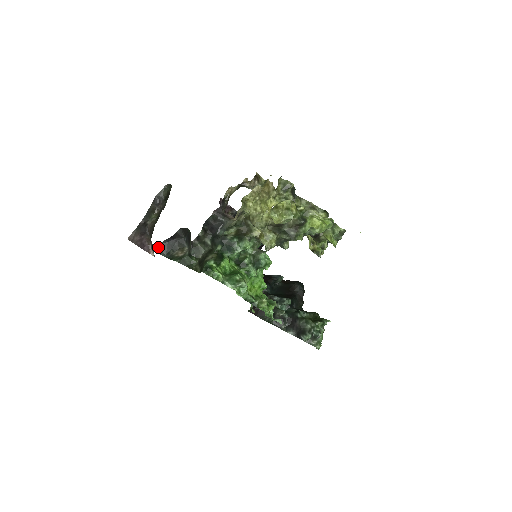
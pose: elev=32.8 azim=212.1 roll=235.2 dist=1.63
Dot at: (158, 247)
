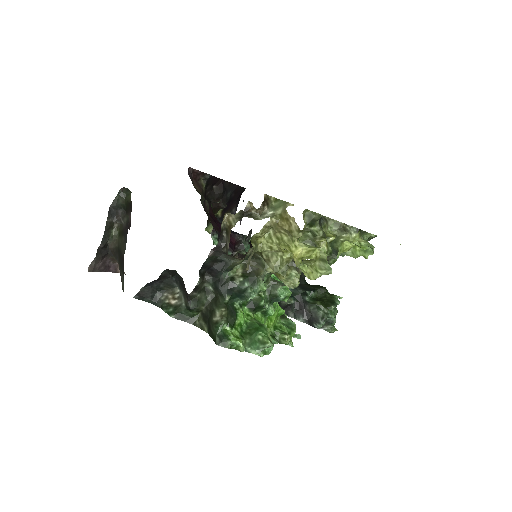
Dot at: (139, 293)
